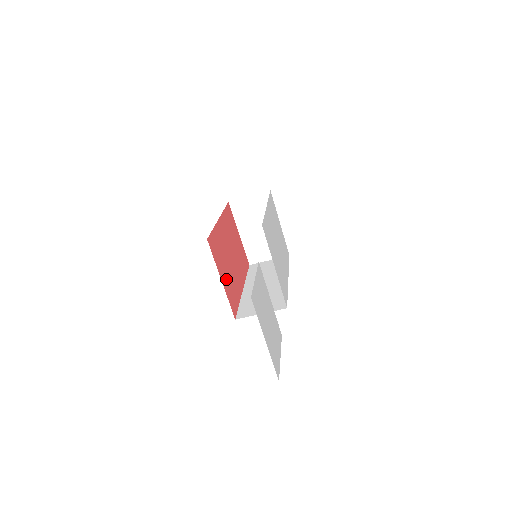
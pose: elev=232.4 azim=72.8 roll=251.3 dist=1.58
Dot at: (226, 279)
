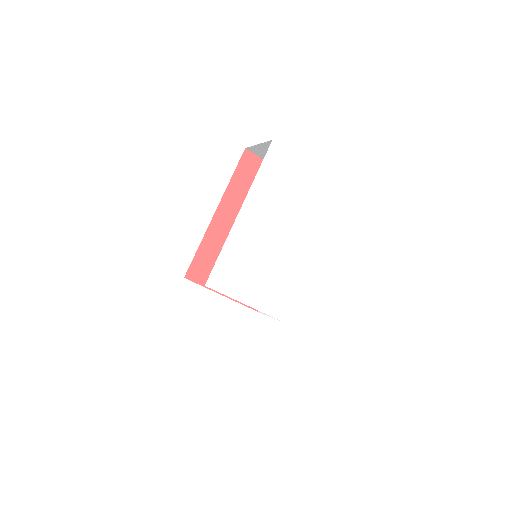
Dot at: occluded
